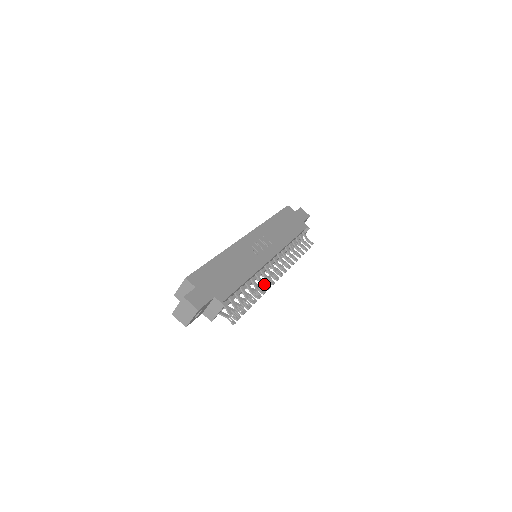
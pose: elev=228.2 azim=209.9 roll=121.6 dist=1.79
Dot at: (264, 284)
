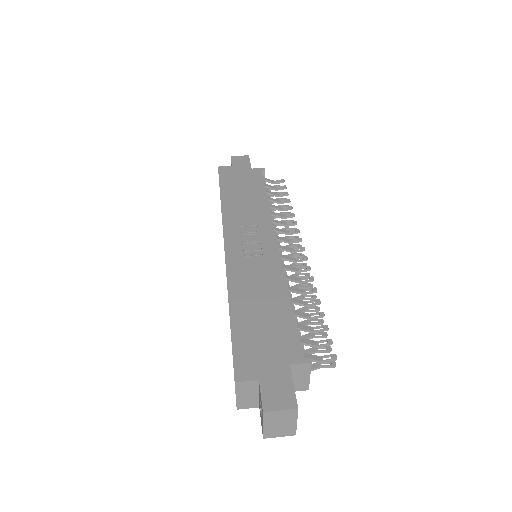
Dot at: (303, 279)
